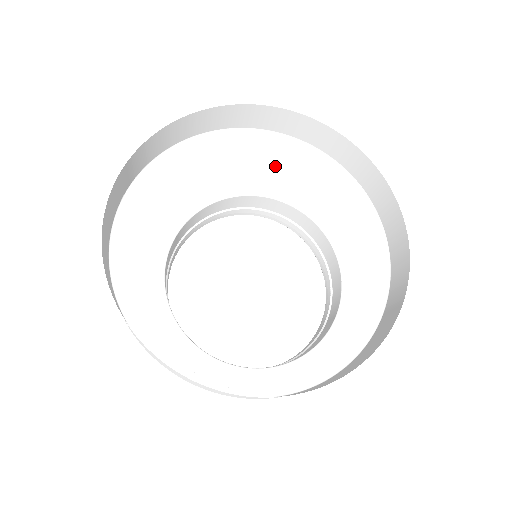
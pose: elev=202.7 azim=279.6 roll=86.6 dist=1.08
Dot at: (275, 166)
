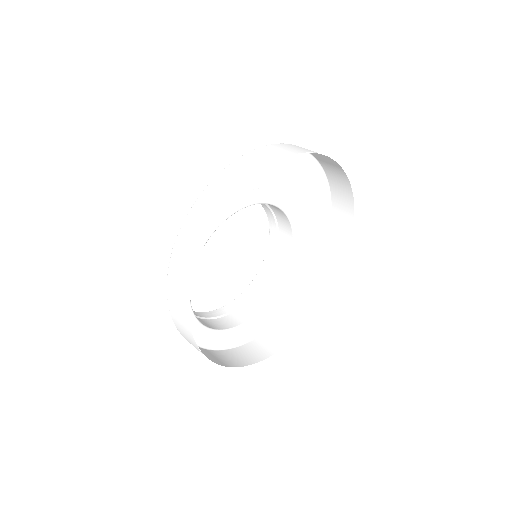
Dot at: (310, 207)
